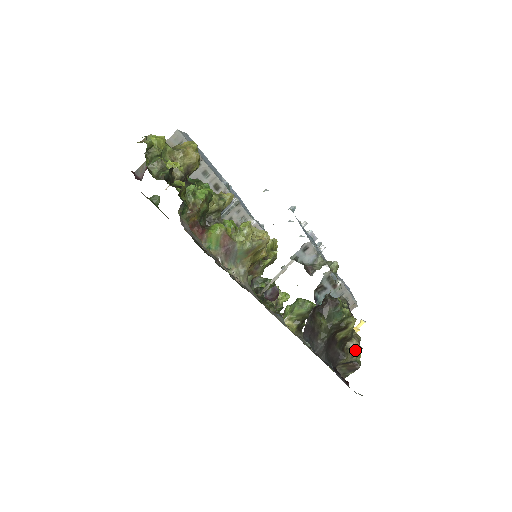
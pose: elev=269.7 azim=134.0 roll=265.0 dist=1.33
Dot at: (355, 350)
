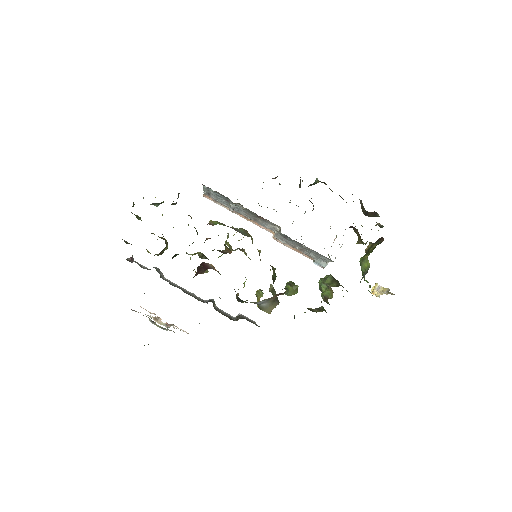
Dot at: occluded
